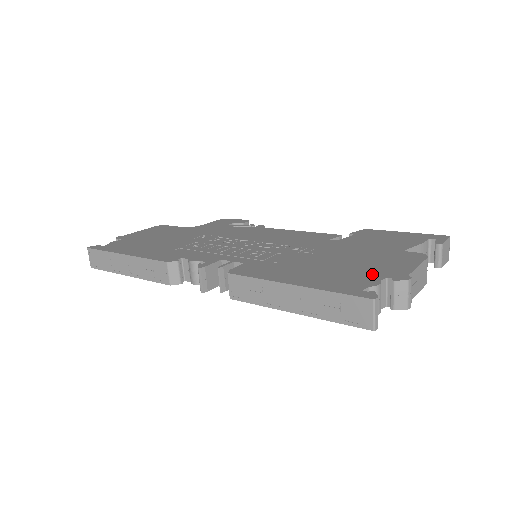
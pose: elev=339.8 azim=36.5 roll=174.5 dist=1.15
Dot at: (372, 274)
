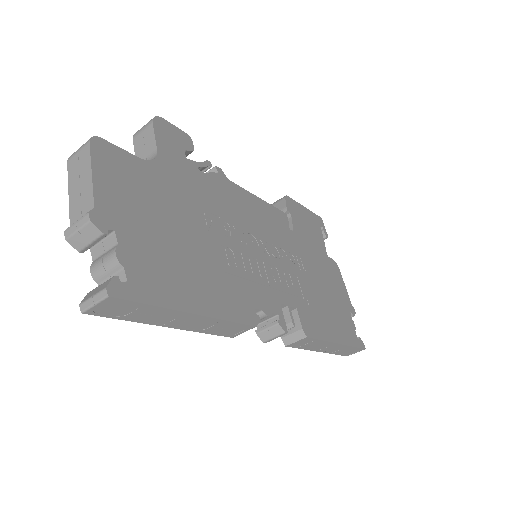
Dot at: (345, 309)
